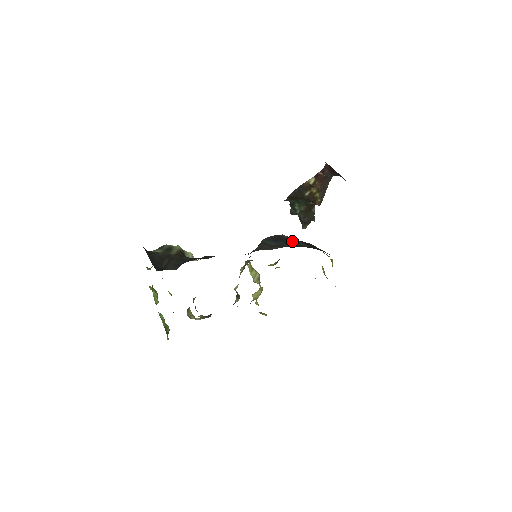
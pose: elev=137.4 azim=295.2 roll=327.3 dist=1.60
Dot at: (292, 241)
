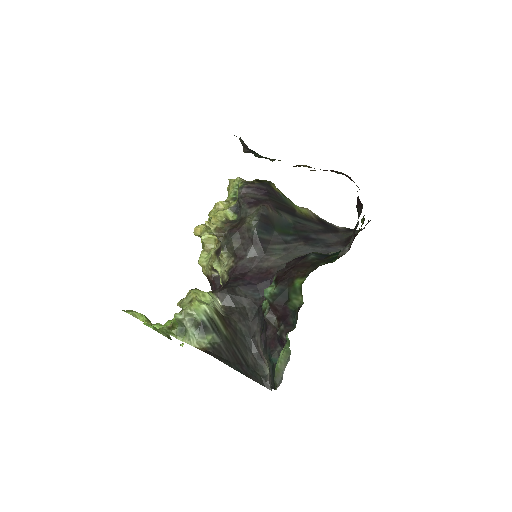
Dot at: (276, 219)
